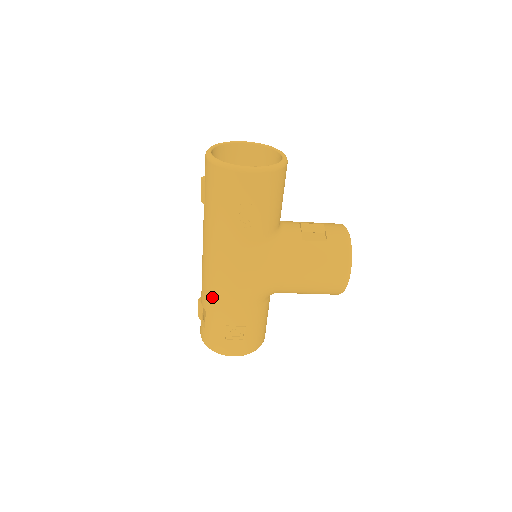
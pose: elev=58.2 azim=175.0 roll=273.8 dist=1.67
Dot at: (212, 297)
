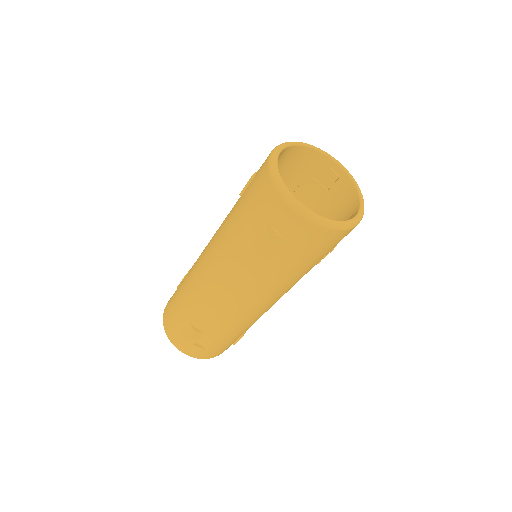
Dot at: (239, 327)
